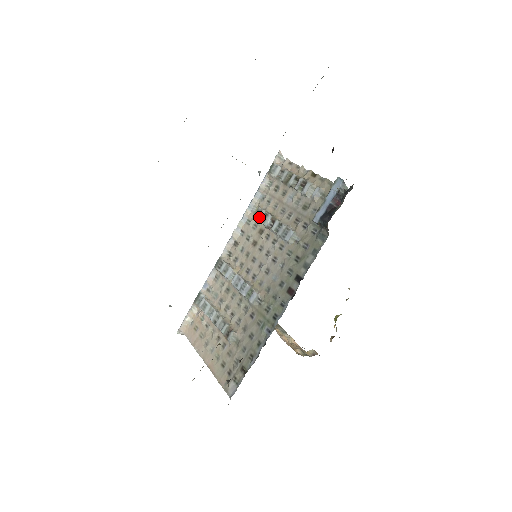
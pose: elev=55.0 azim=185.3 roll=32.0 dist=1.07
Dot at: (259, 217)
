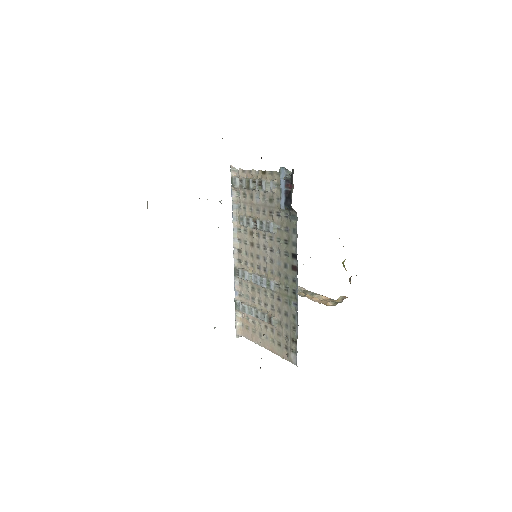
Dot at: (244, 223)
